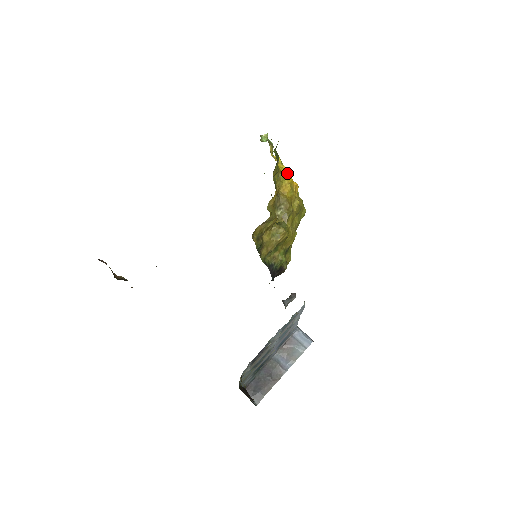
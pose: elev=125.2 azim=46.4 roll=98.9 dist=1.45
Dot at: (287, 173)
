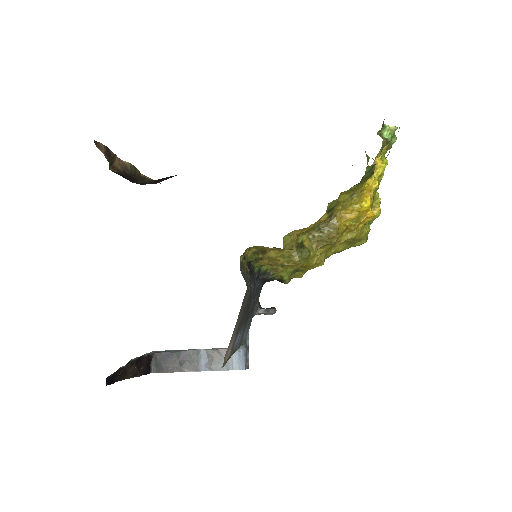
Dot at: occluded
